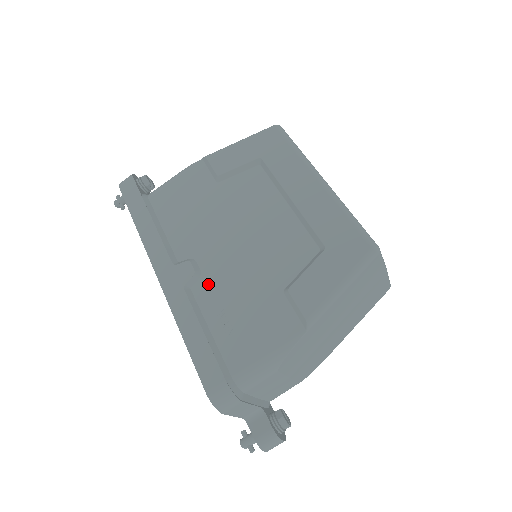
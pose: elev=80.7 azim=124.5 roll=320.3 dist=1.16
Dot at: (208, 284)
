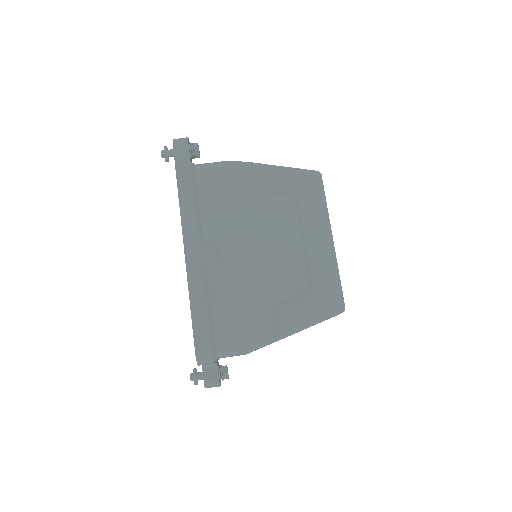
Dot at: (221, 272)
